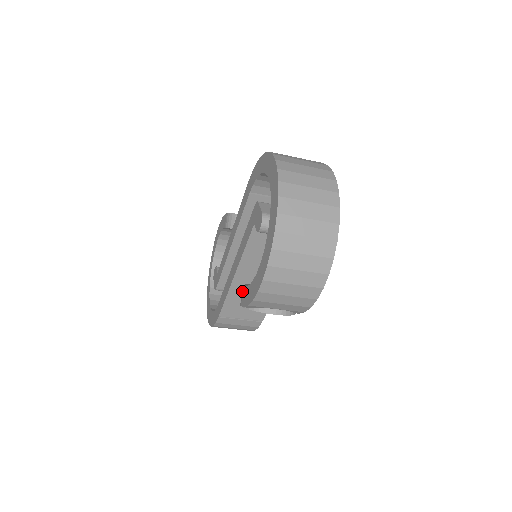
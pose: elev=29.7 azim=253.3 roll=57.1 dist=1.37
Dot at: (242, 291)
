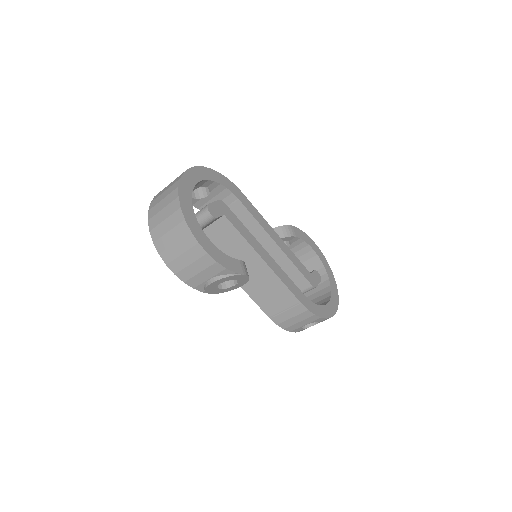
Dot at: occluded
